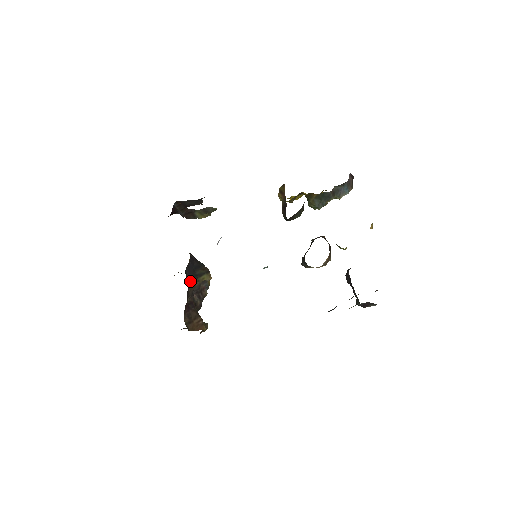
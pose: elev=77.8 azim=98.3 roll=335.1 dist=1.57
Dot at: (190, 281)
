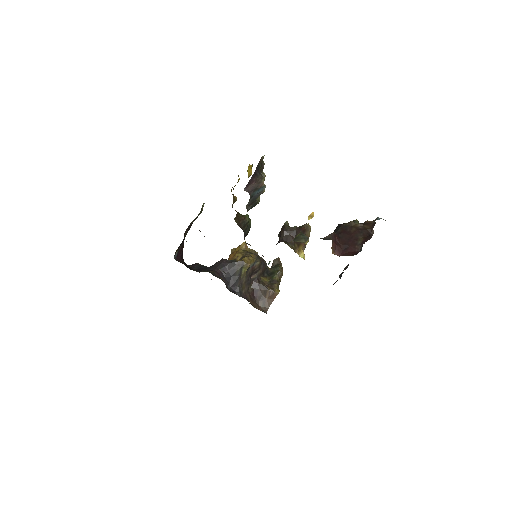
Dot at: (238, 288)
